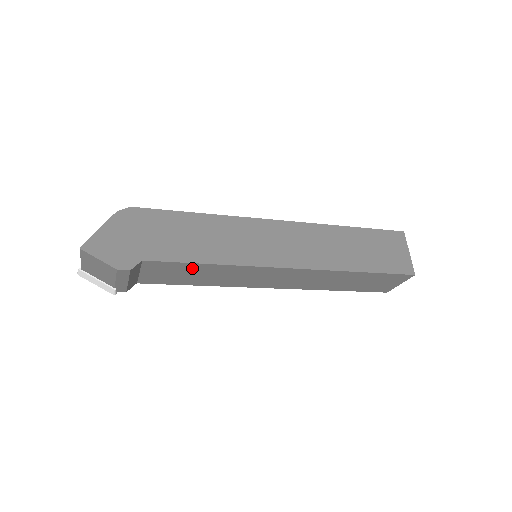
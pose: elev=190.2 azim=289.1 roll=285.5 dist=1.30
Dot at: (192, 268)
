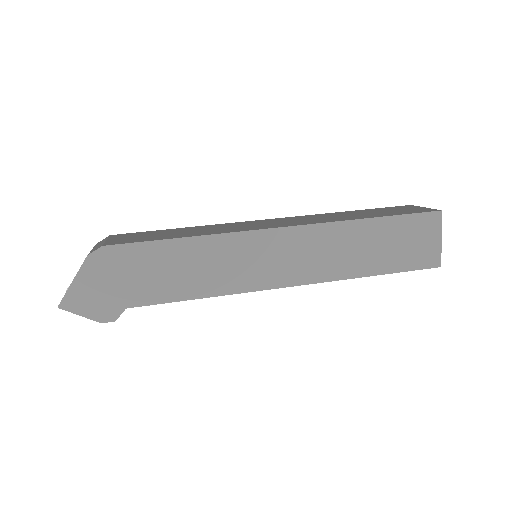
Dot at: occluded
